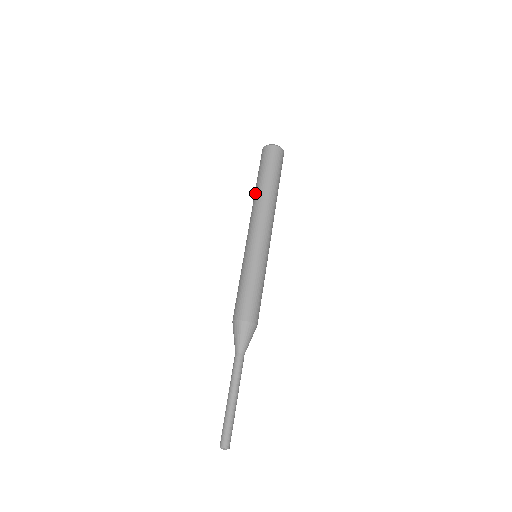
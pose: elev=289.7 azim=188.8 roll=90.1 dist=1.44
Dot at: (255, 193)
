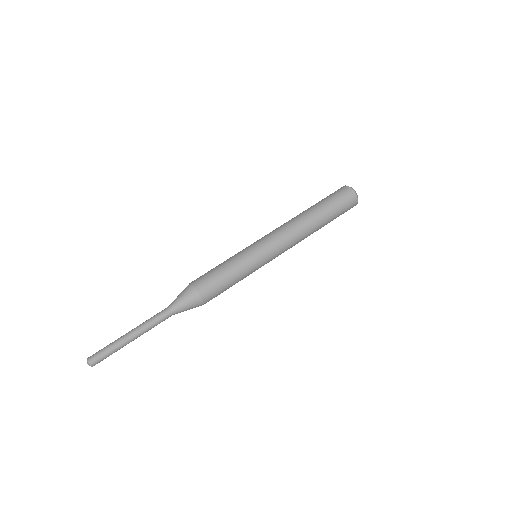
Dot at: (303, 211)
